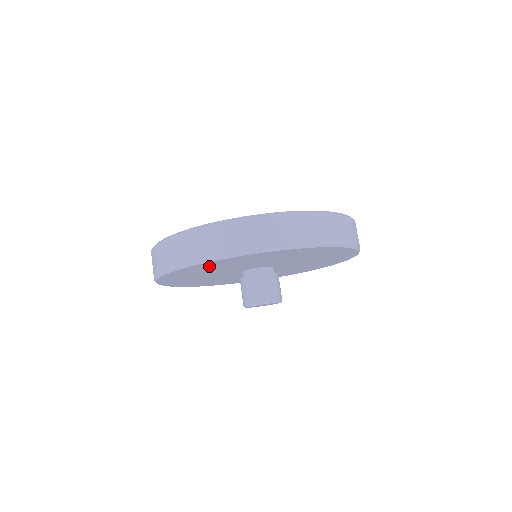
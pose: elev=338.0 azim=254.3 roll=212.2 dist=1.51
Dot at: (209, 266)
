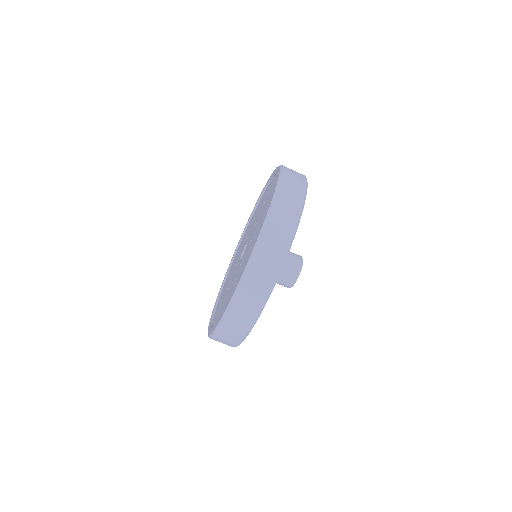
Dot at: occluded
